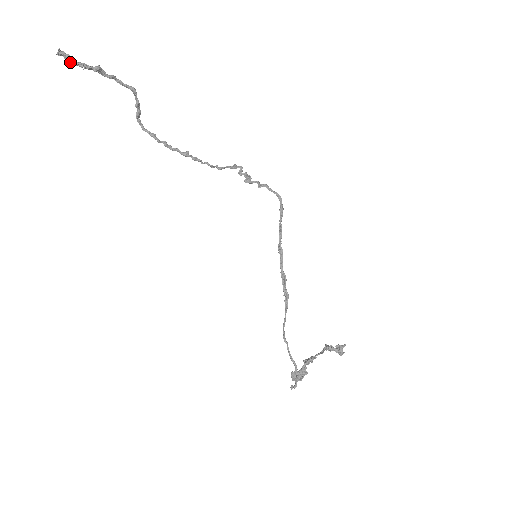
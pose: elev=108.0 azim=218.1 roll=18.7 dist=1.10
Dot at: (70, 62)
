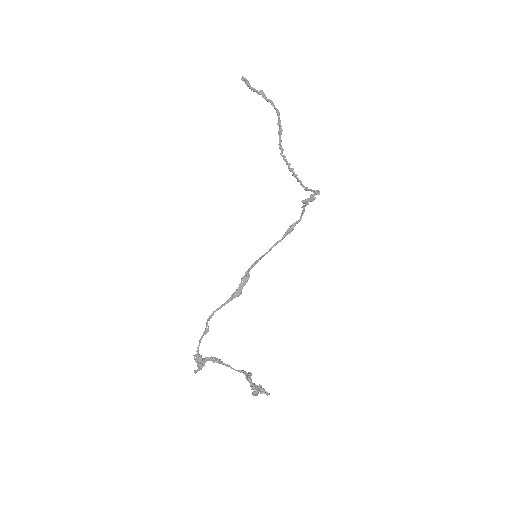
Dot at: (247, 86)
